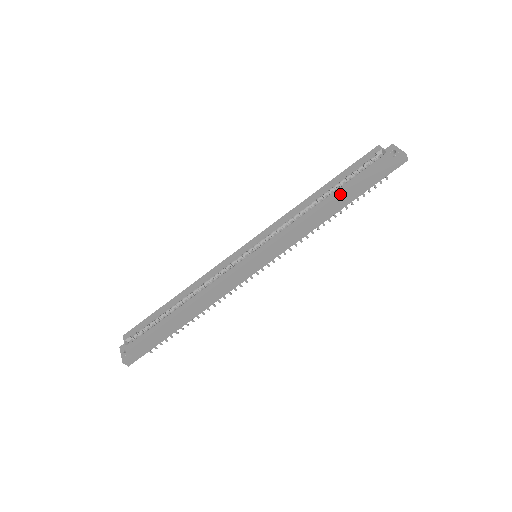
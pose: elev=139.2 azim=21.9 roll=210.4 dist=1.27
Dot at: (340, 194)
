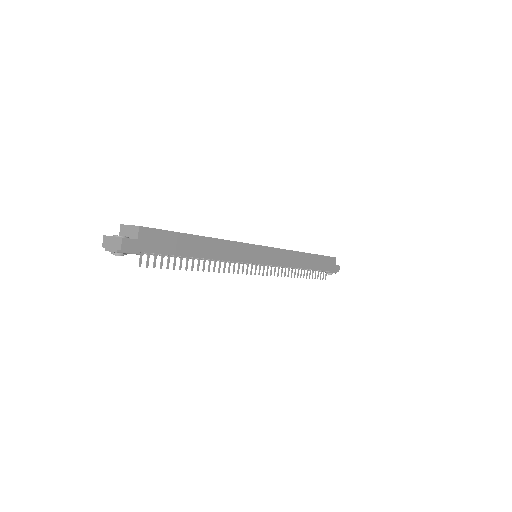
Dot at: (314, 255)
